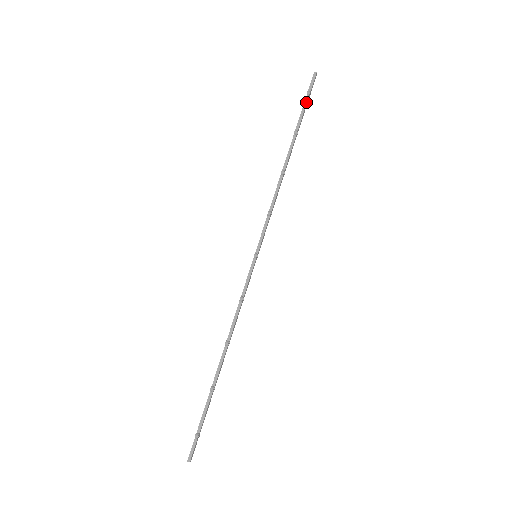
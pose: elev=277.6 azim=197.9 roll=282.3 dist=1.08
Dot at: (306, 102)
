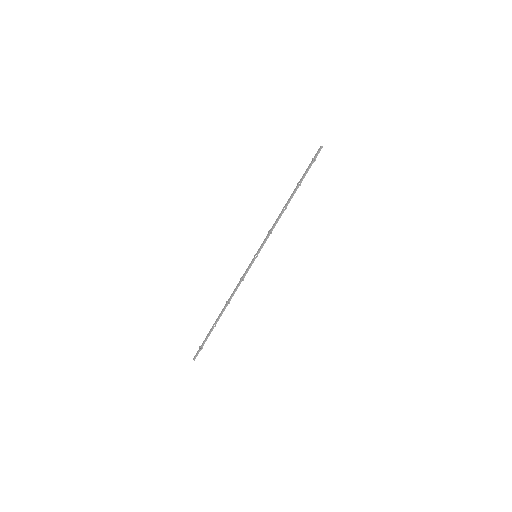
Dot at: (310, 165)
